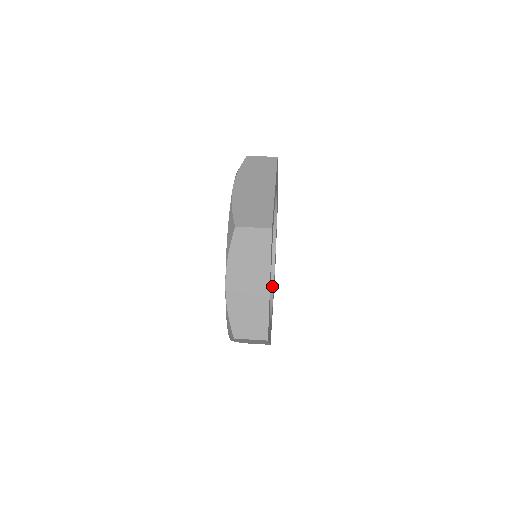
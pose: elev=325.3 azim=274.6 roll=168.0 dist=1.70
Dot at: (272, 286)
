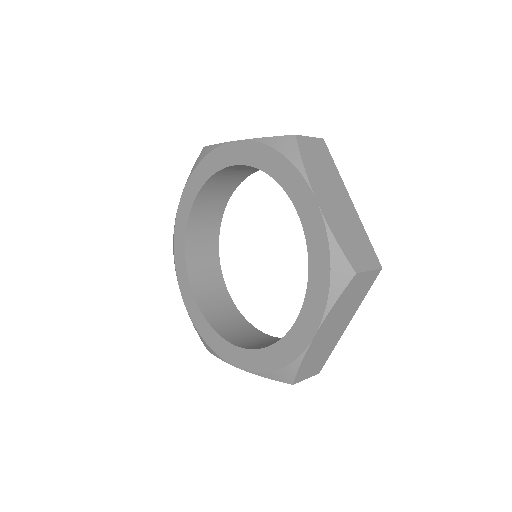
Dot at: (219, 268)
